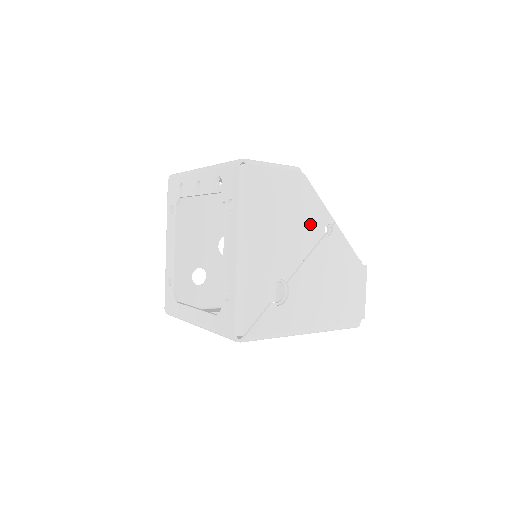
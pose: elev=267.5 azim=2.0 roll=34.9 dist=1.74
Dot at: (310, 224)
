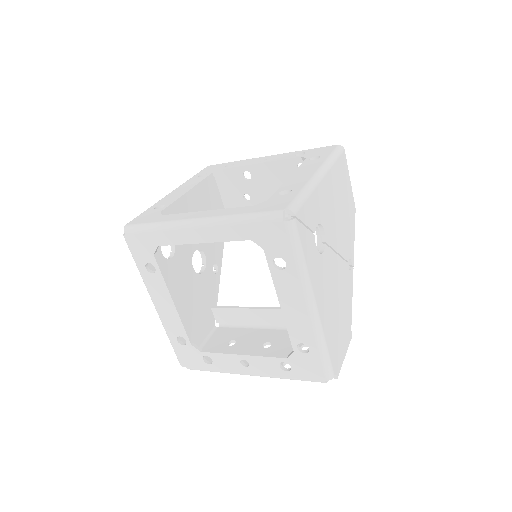
Dot at: (346, 239)
